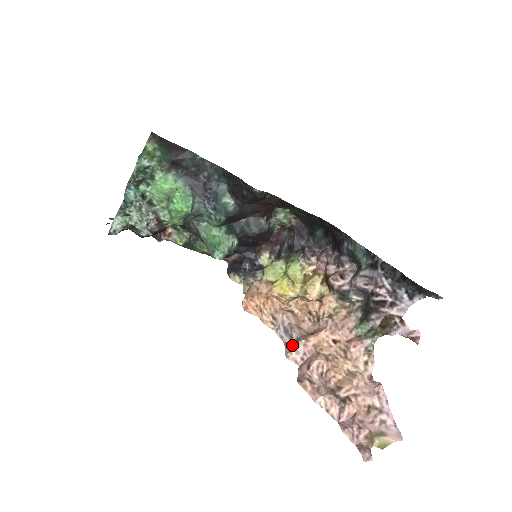
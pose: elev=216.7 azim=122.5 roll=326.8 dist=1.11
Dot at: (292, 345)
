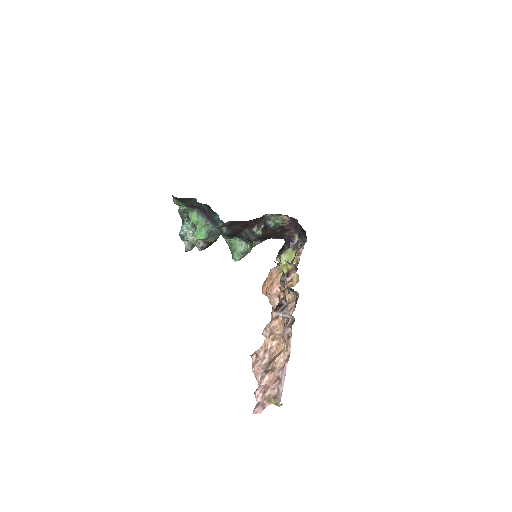
Dot at: occluded
